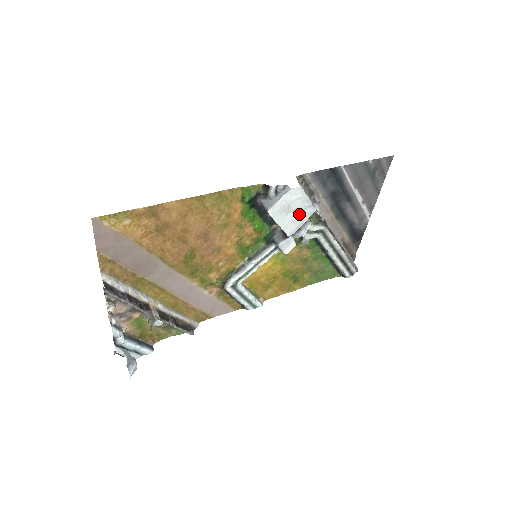
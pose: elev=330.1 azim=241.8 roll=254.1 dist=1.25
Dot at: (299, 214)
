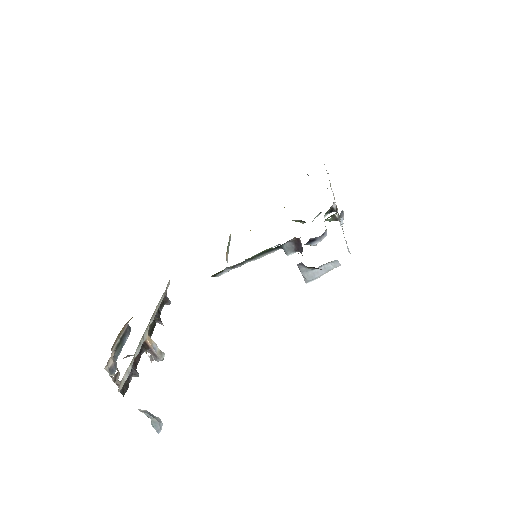
Dot at: occluded
